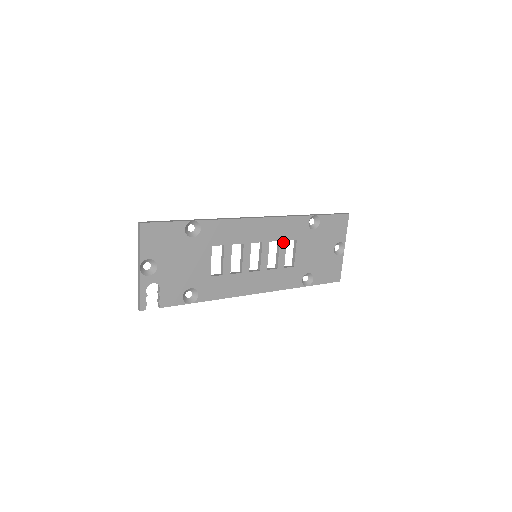
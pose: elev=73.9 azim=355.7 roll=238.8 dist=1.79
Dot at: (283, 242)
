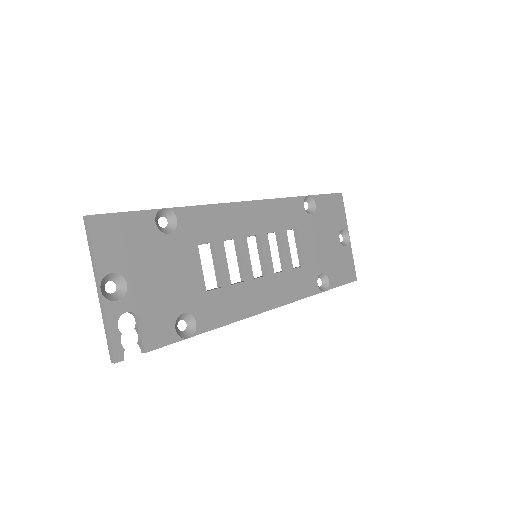
Dot at: (283, 233)
